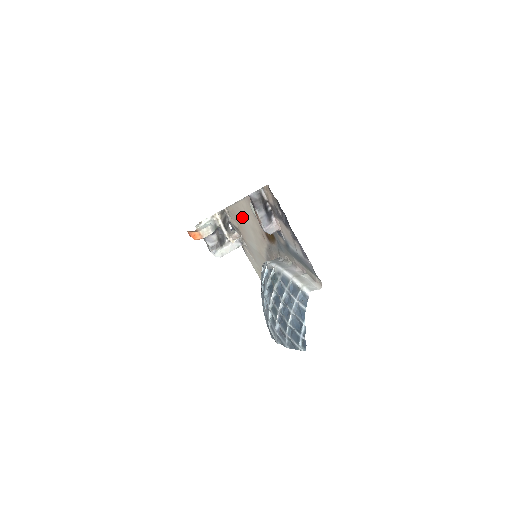
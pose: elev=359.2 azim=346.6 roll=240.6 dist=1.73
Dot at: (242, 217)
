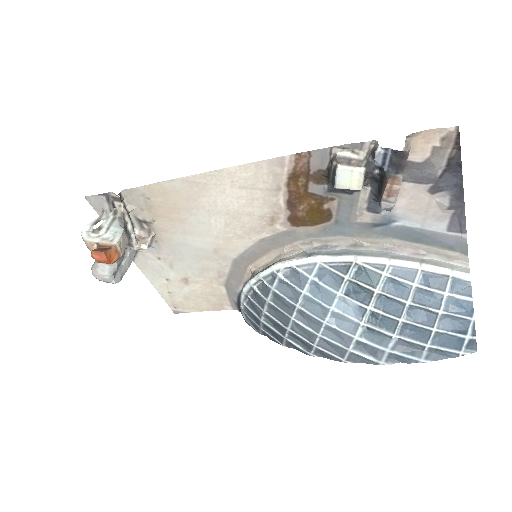
Dot at: (200, 199)
